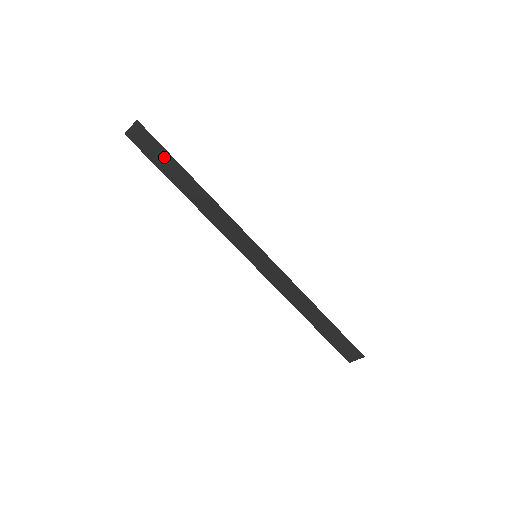
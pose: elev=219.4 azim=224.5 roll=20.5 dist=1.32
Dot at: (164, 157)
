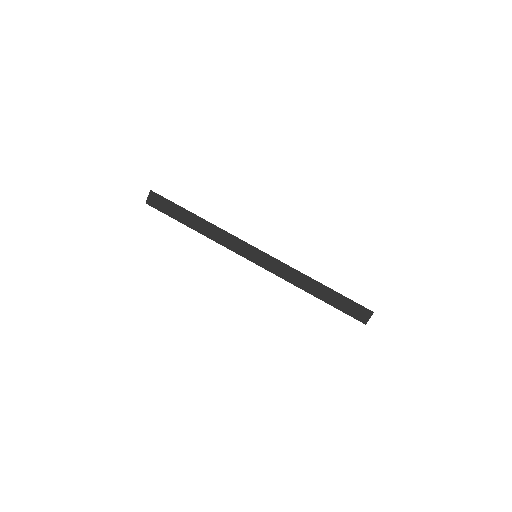
Dot at: (173, 208)
